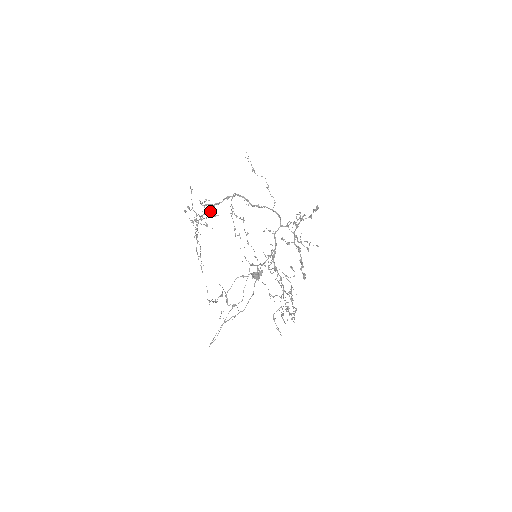
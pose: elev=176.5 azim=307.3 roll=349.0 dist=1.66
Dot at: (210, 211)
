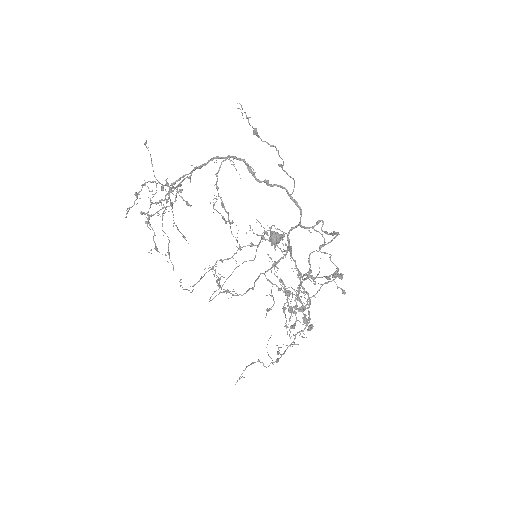
Dot at: (179, 191)
